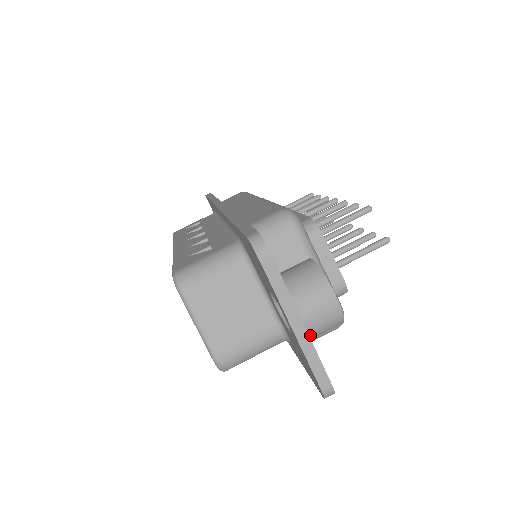
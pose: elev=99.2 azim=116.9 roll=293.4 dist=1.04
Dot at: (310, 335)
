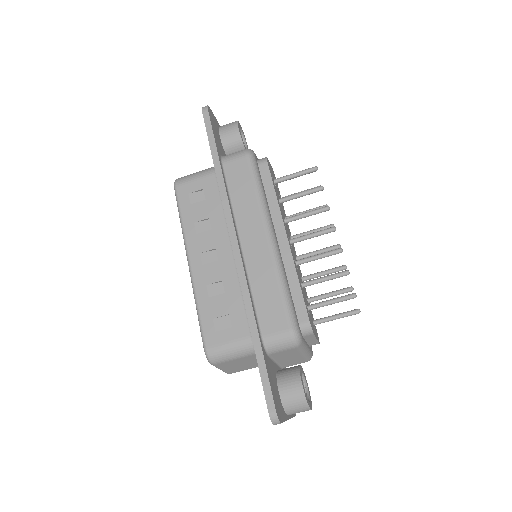
Dot at: occluded
